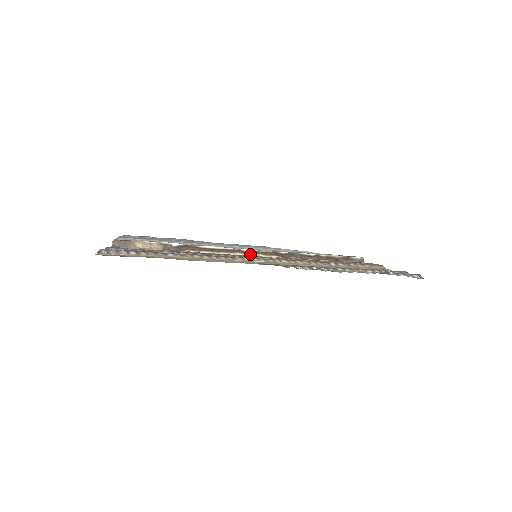
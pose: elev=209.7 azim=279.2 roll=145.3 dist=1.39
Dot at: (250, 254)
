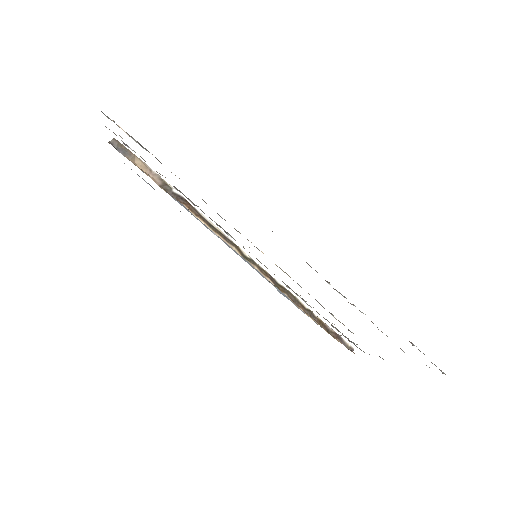
Dot at: (246, 258)
